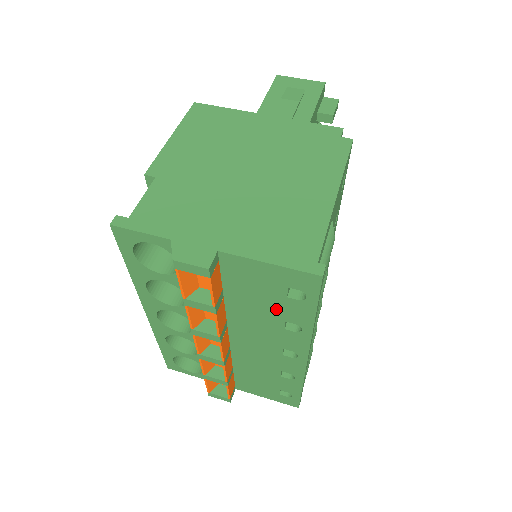
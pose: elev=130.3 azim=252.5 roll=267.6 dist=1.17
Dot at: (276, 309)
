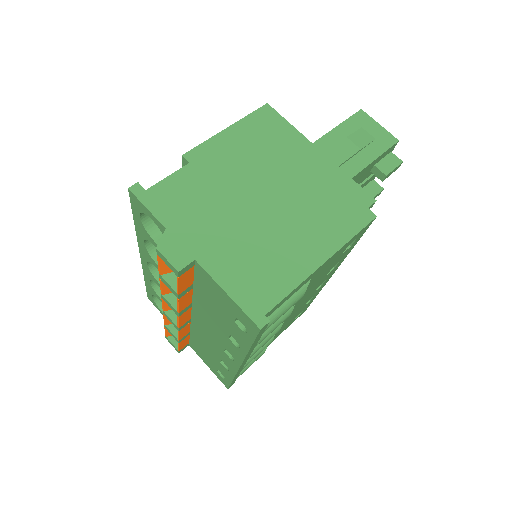
Dot at: (226, 323)
